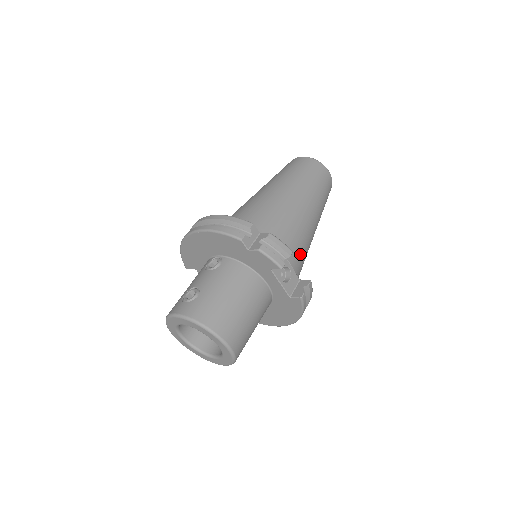
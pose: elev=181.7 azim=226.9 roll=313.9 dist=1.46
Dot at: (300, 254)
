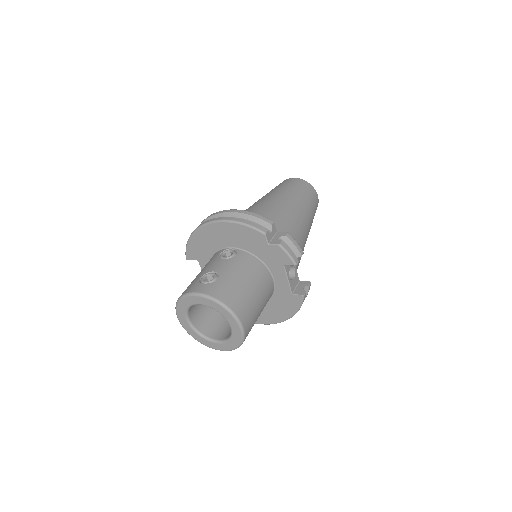
Dot at: (299, 259)
